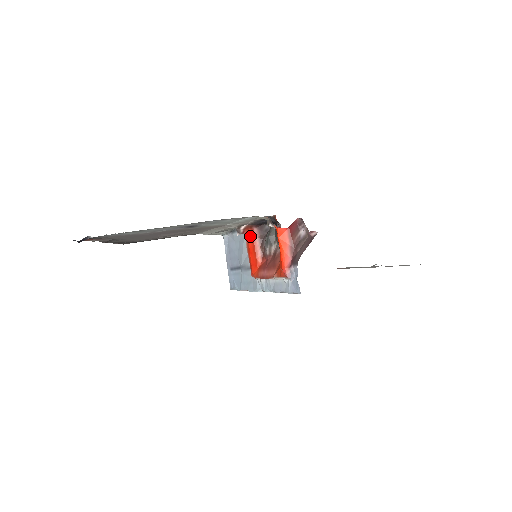
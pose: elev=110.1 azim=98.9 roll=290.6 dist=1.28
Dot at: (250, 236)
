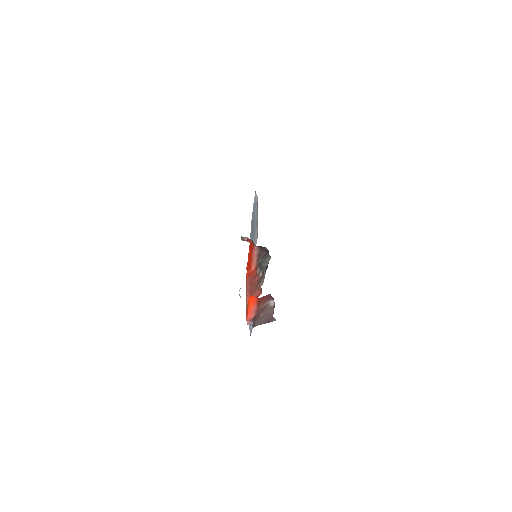
Dot at: (251, 247)
